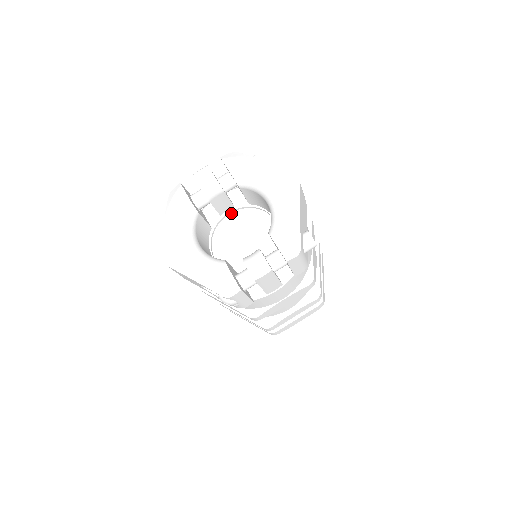
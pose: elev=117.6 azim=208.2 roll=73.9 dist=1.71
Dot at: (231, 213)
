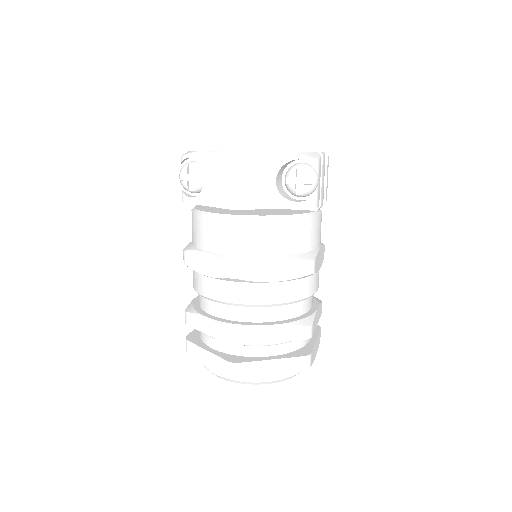
Dot at: occluded
